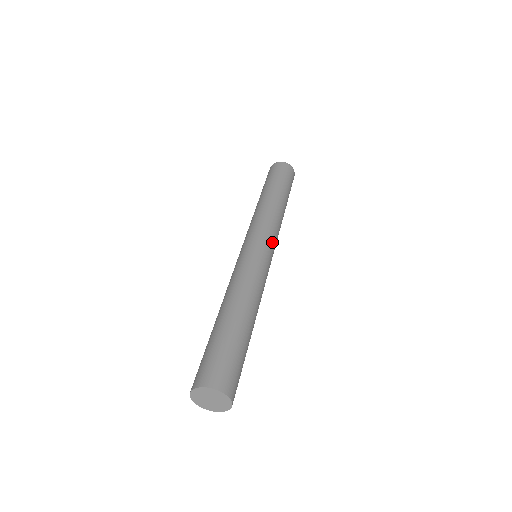
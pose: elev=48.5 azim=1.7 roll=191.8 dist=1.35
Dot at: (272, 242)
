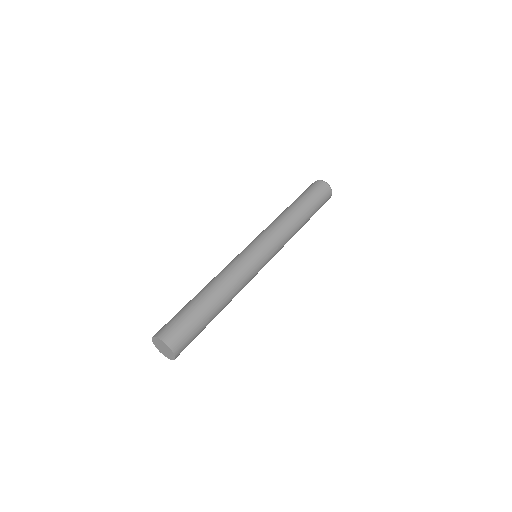
Dot at: (273, 250)
